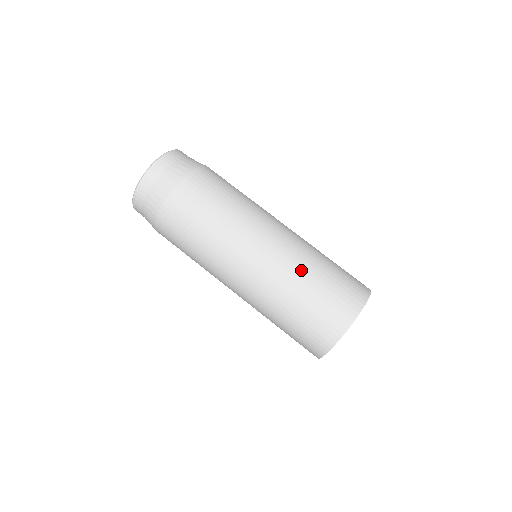
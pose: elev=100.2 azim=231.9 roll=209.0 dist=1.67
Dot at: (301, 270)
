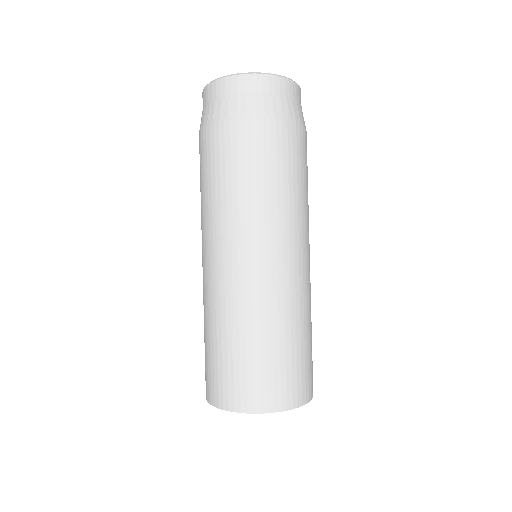
Dot at: (306, 315)
